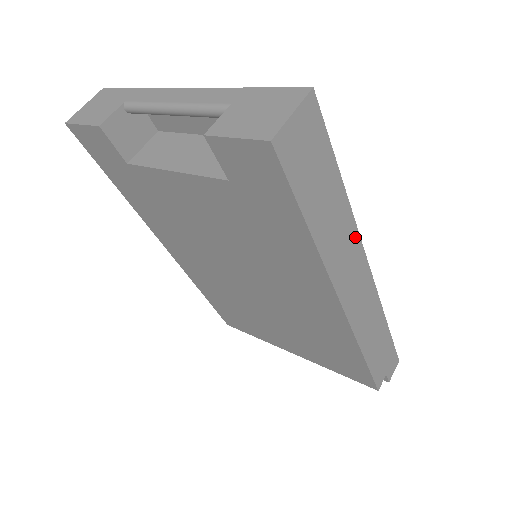
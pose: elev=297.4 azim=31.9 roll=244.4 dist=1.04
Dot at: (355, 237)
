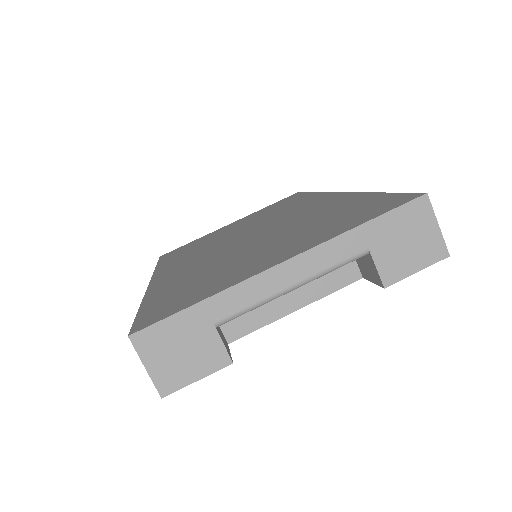
Dot at: occluded
